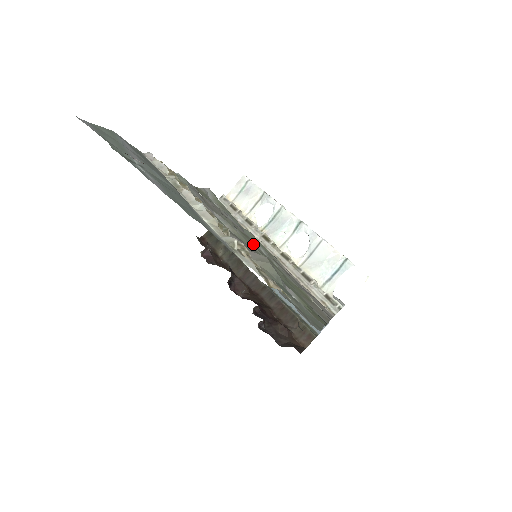
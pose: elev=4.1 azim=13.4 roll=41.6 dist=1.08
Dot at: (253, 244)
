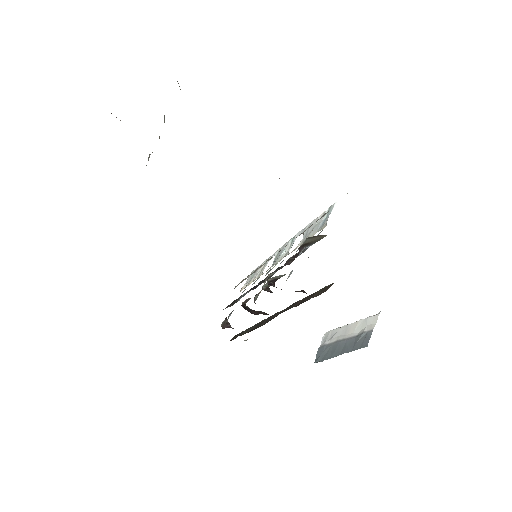
Dot at: occluded
